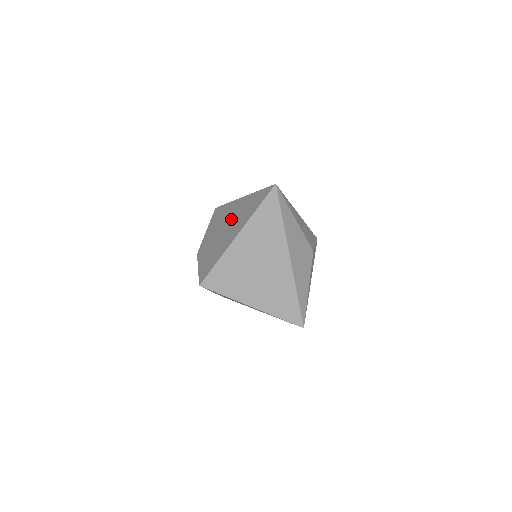
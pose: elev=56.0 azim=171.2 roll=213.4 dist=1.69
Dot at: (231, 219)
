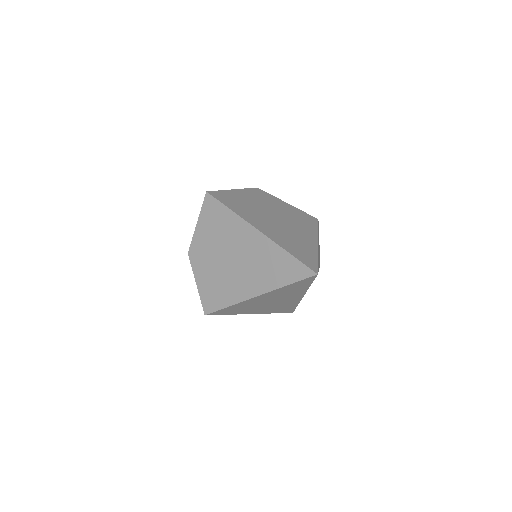
Dot at: (243, 255)
